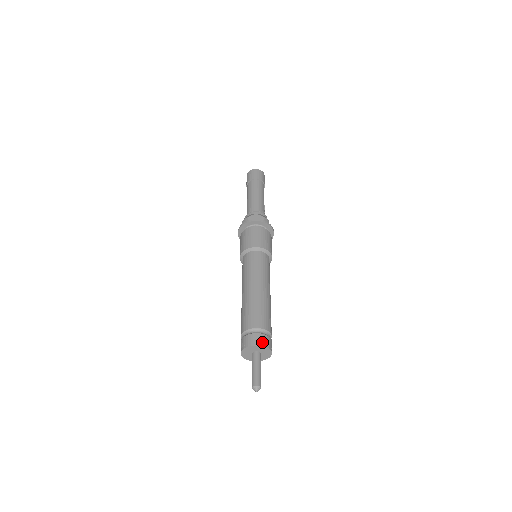
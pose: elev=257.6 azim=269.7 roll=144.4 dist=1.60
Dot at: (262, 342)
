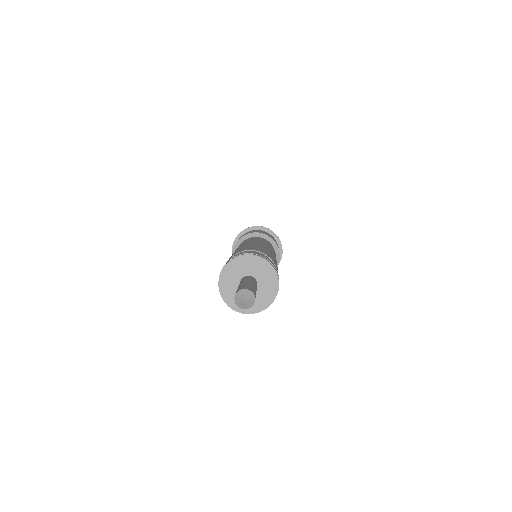
Dot at: (269, 260)
